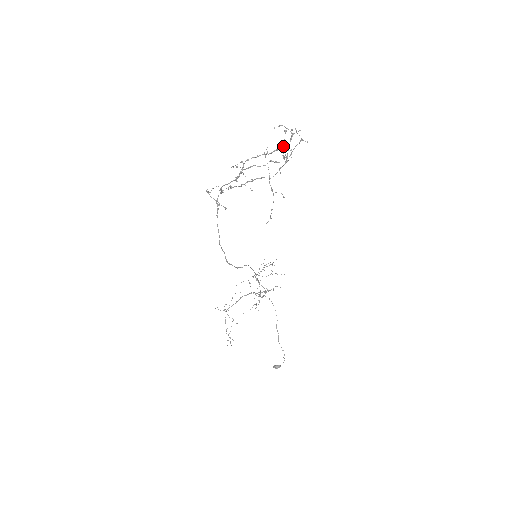
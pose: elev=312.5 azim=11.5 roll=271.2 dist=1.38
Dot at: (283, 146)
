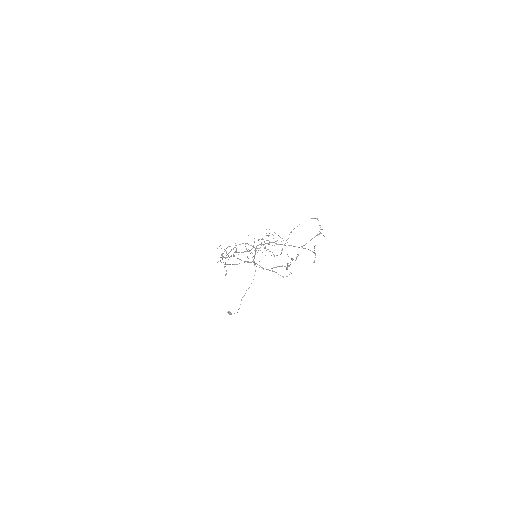
Dot at: (288, 266)
